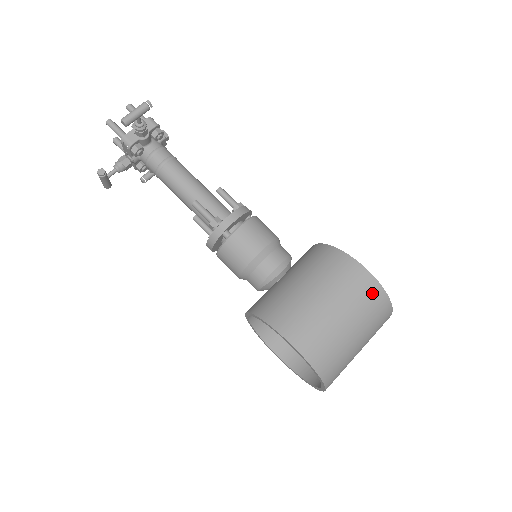
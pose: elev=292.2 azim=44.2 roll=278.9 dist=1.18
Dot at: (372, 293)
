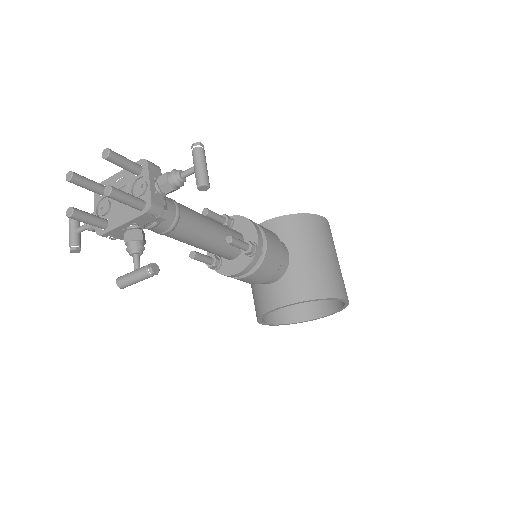
Dot at: (331, 233)
